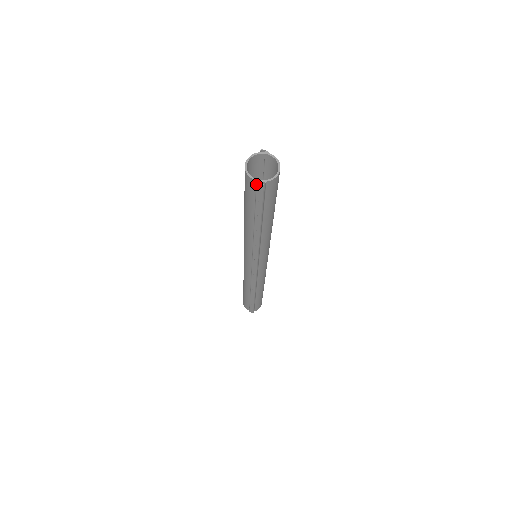
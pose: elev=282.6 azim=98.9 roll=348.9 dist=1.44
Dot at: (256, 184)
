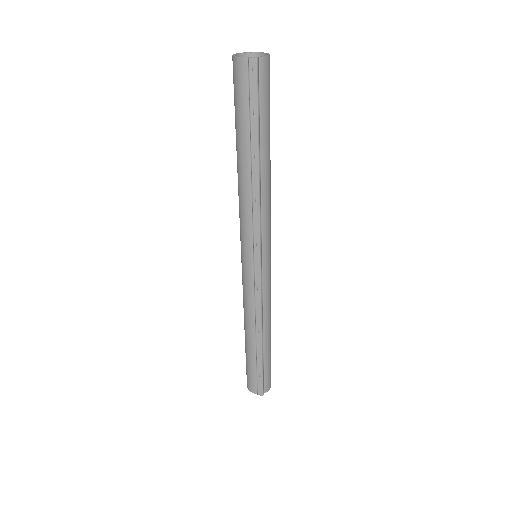
Dot at: (248, 62)
